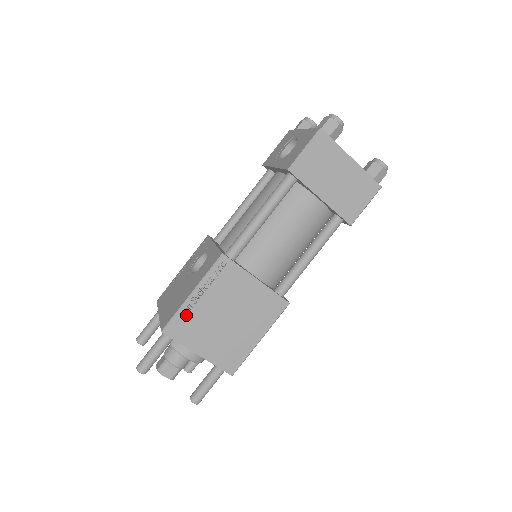
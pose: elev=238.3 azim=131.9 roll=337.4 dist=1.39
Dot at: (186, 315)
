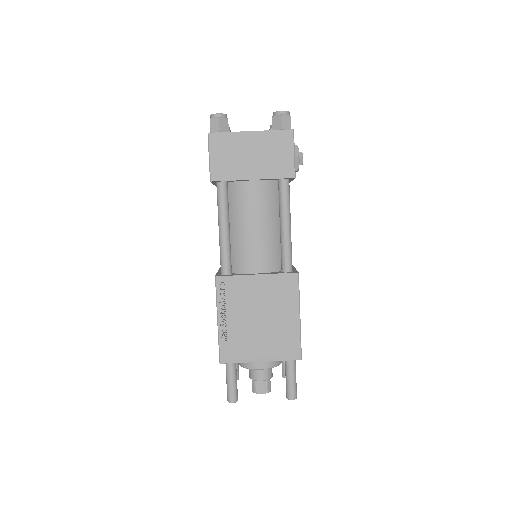
Dot at: (227, 339)
